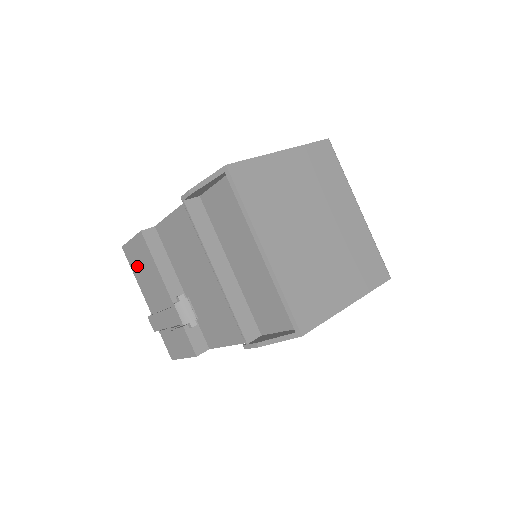
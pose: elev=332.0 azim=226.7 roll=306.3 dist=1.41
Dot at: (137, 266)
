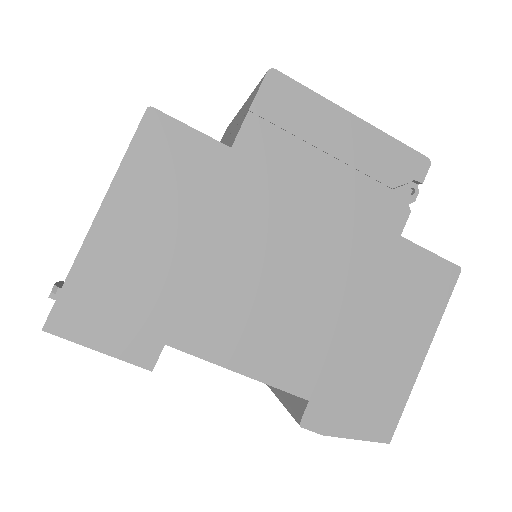
Dot at: occluded
